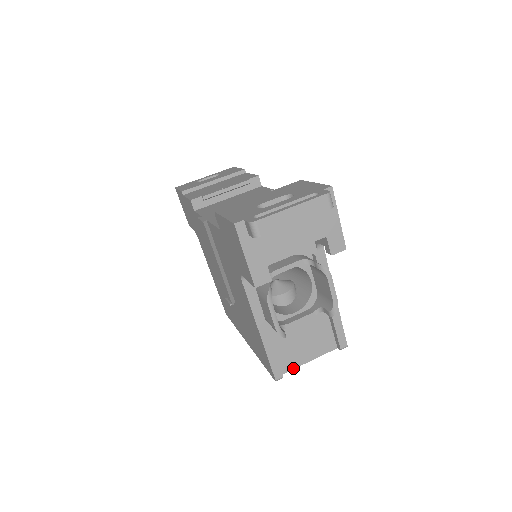
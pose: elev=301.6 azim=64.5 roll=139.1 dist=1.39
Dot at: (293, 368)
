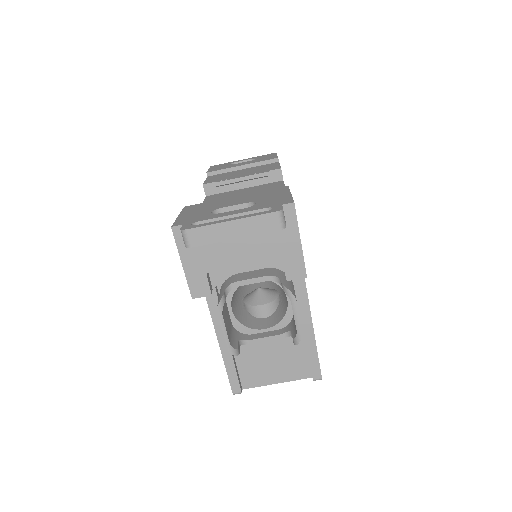
Dot at: (257, 386)
